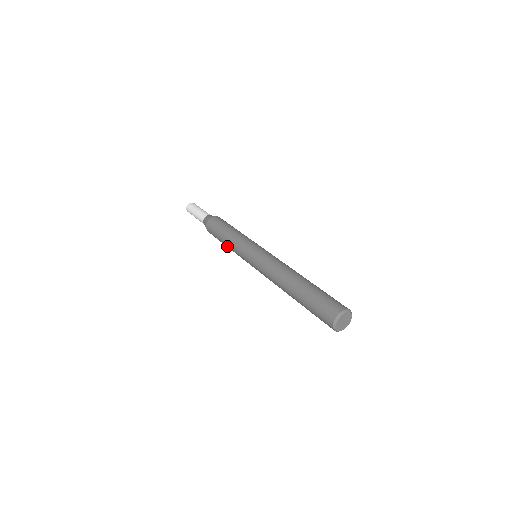
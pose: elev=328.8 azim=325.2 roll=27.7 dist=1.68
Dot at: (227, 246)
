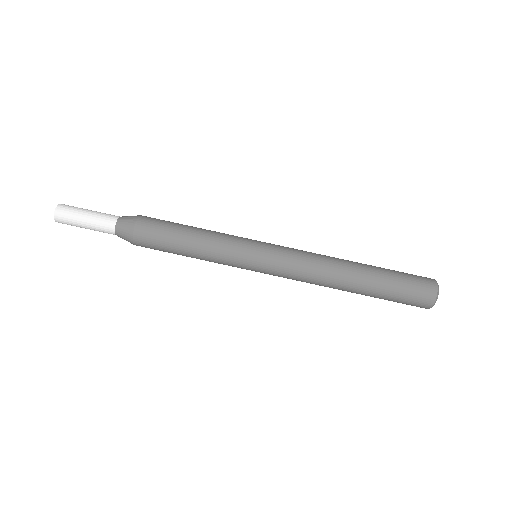
Dot at: occluded
